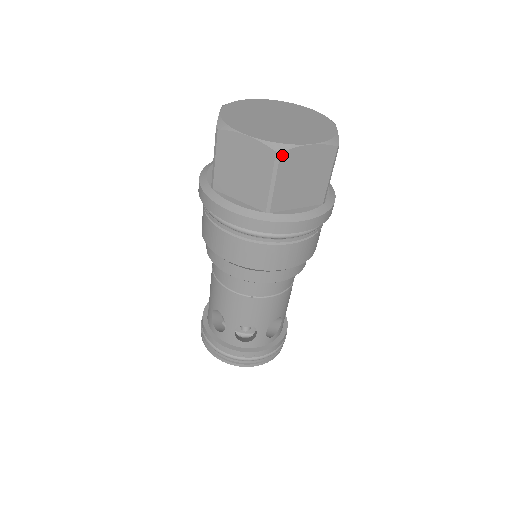
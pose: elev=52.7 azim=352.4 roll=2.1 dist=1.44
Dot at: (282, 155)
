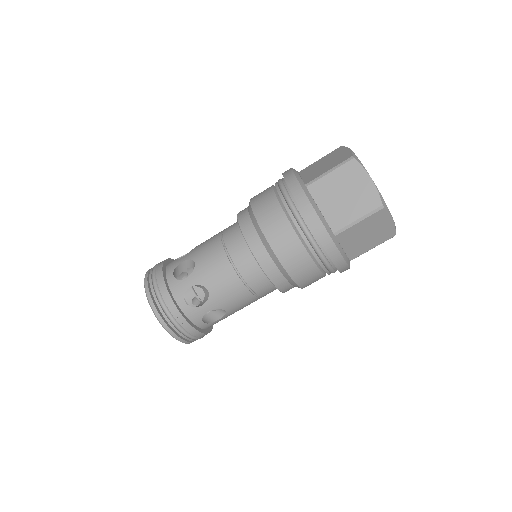
Dot at: (353, 161)
